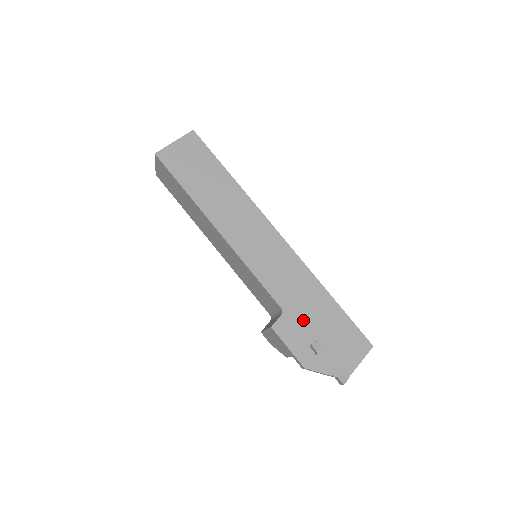
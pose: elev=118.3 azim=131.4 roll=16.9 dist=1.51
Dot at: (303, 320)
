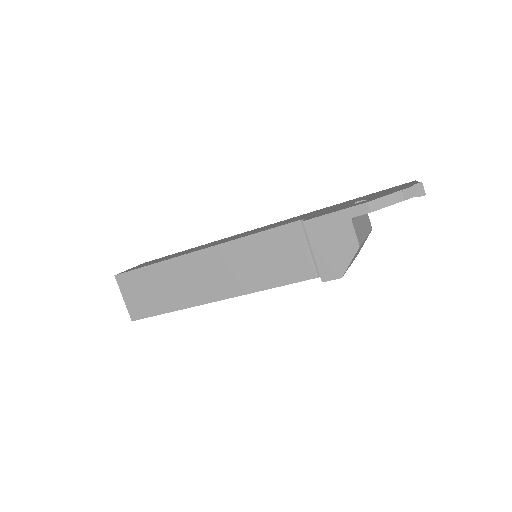
Dot at: occluded
